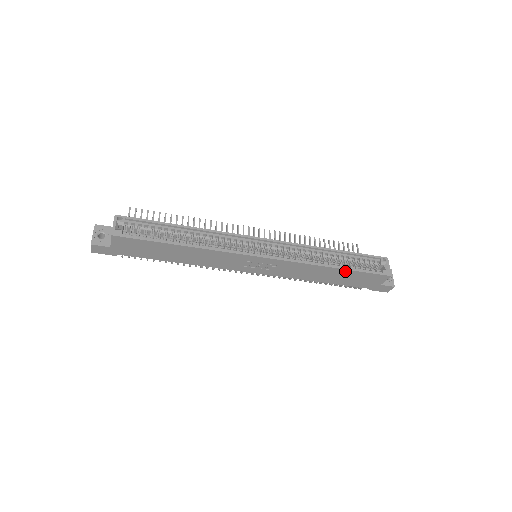
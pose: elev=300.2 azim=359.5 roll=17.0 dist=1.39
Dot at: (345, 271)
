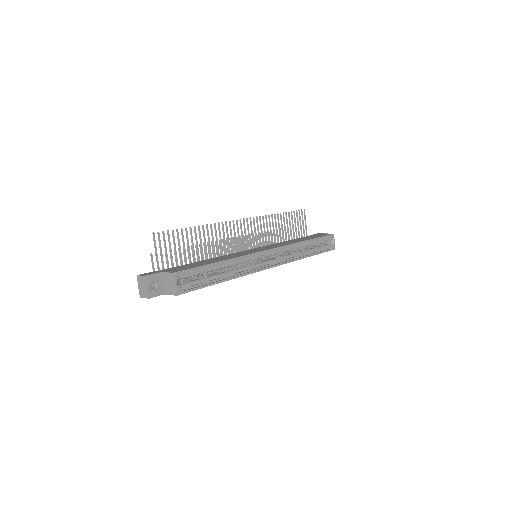
Dot at: (312, 255)
